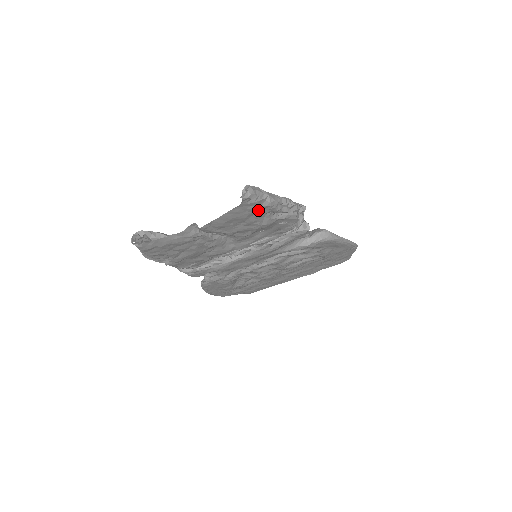
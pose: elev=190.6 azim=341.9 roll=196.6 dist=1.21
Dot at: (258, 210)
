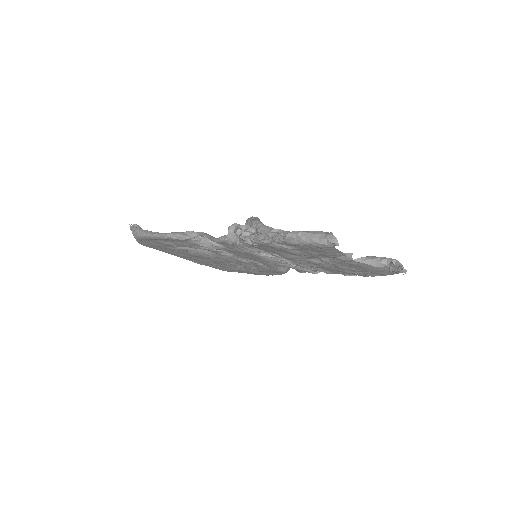
Dot at: (378, 274)
